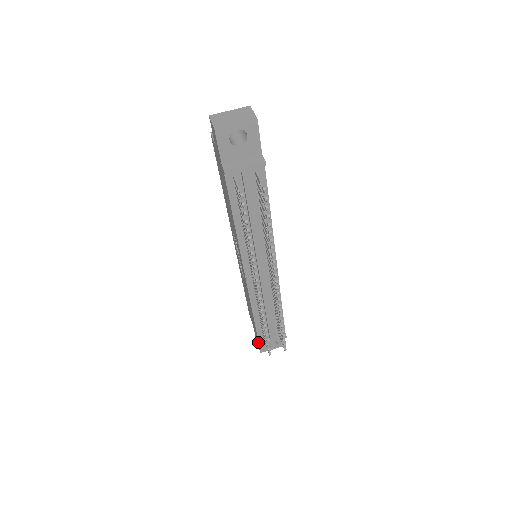
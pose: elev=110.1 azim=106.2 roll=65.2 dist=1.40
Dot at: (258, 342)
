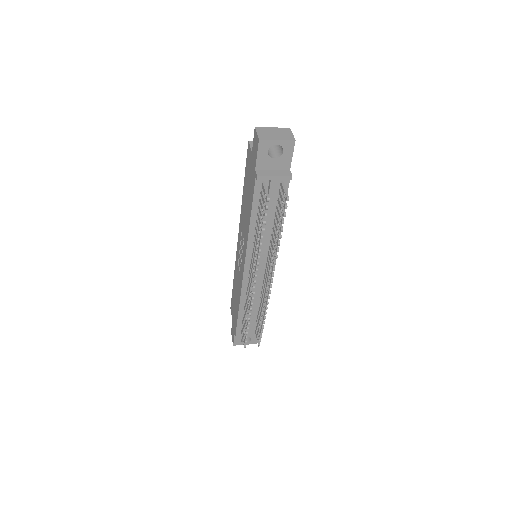
Dot at: (234, 335)
